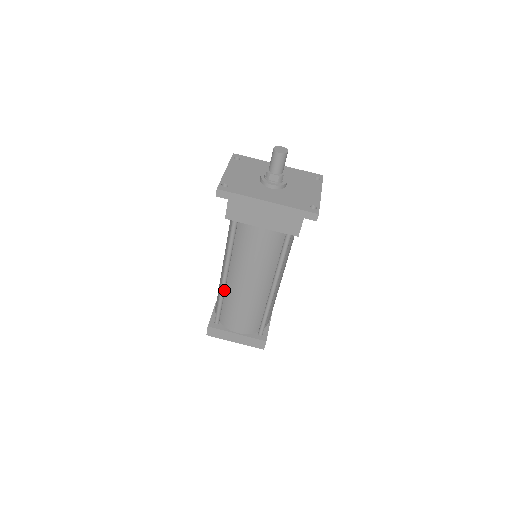
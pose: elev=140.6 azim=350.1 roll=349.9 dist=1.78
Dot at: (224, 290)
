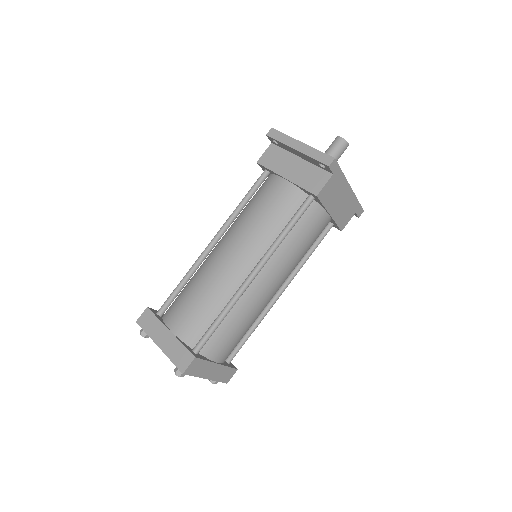
Dot at: (240, 297)
